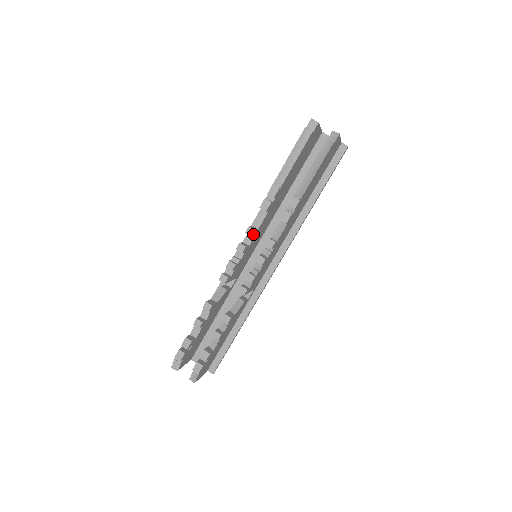
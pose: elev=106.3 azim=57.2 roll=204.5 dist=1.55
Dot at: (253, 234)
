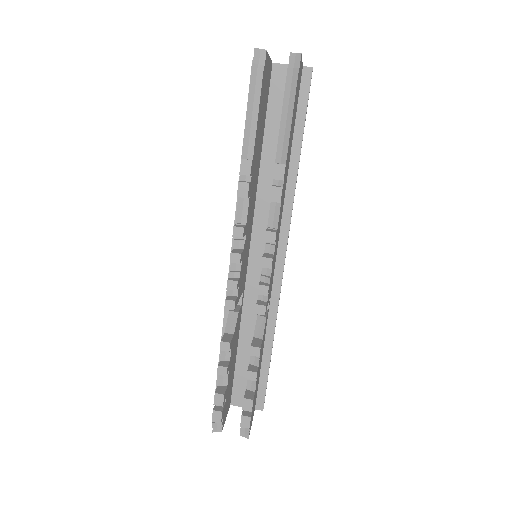
Dot at: (243, 234)
